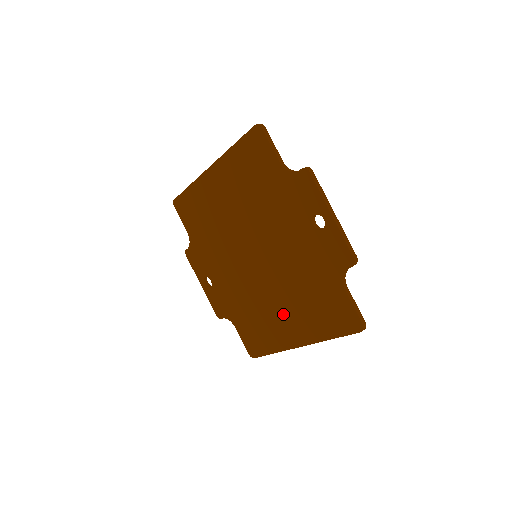
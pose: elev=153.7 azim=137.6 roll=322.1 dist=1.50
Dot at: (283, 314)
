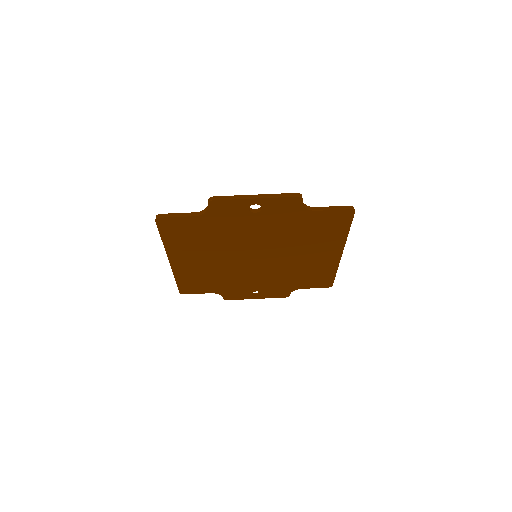
Dot at: (311, 256)
